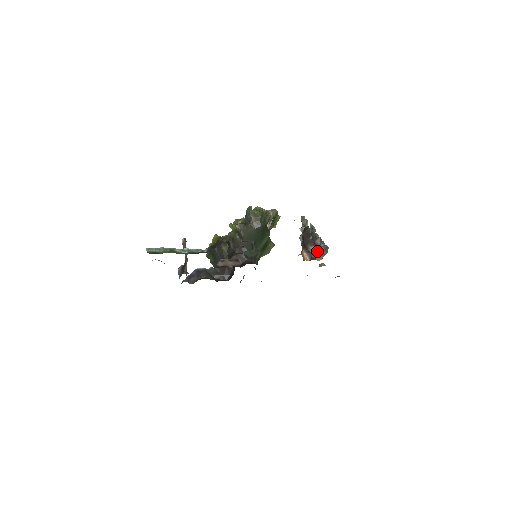
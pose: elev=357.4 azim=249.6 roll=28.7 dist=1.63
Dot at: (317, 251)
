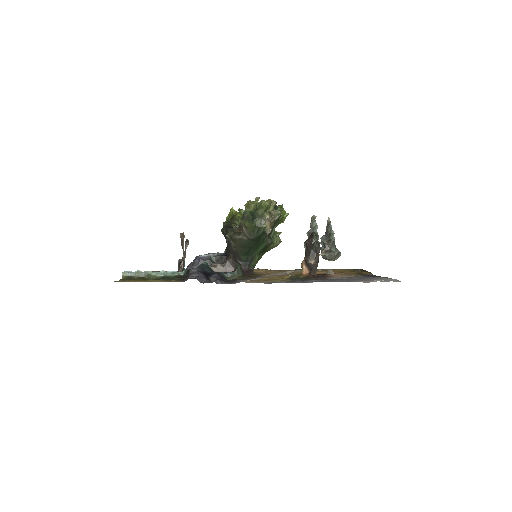
Dot at: (326, 256)
